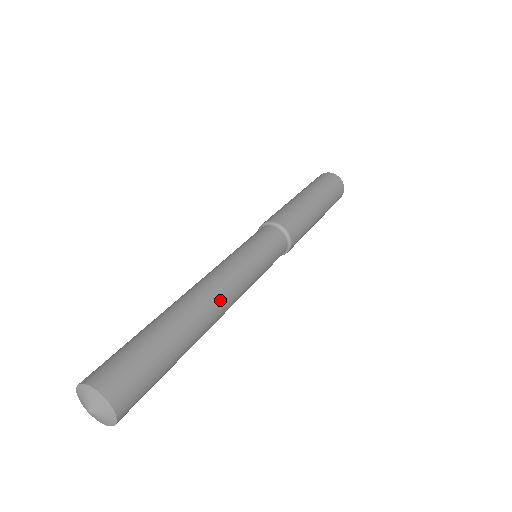
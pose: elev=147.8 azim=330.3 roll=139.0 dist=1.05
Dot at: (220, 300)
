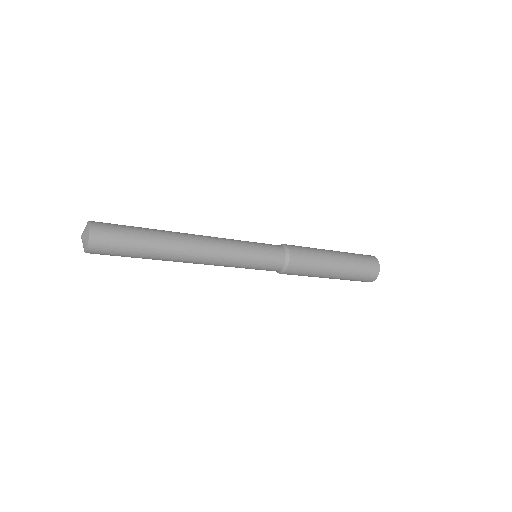
Dot at: (199, 242)
